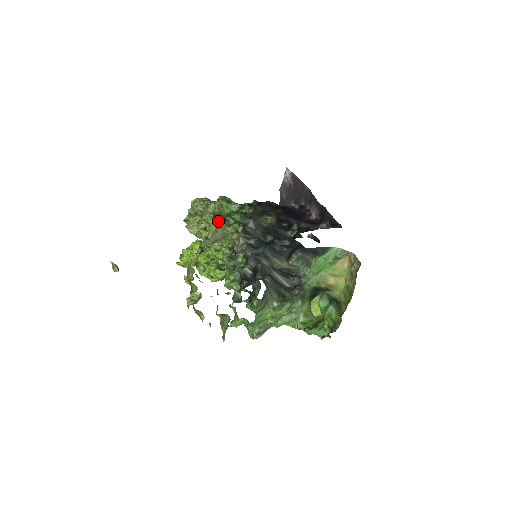
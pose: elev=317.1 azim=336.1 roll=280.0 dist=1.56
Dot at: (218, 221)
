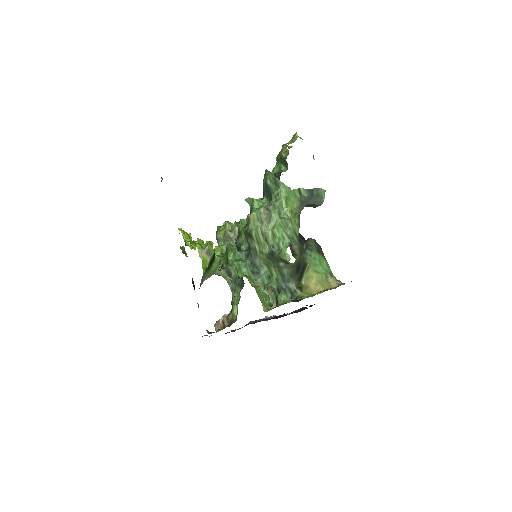
Dot at: occluded
